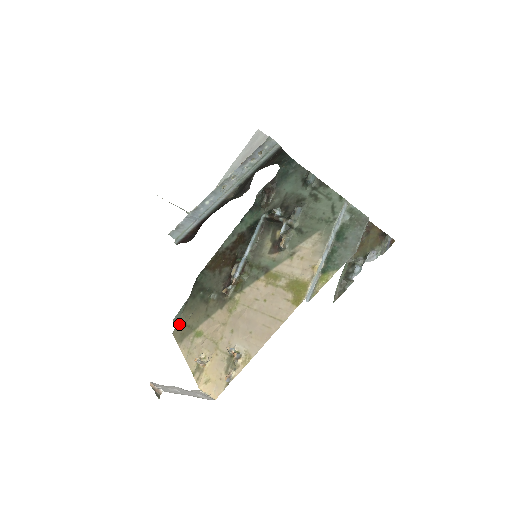
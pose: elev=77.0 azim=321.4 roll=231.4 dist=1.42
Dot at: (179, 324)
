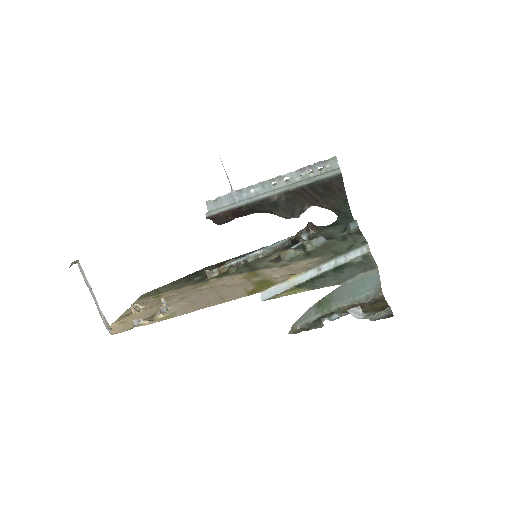
Dot at: (154, 290)
